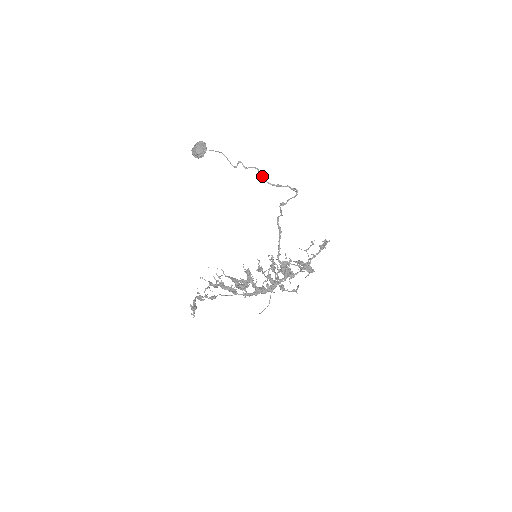
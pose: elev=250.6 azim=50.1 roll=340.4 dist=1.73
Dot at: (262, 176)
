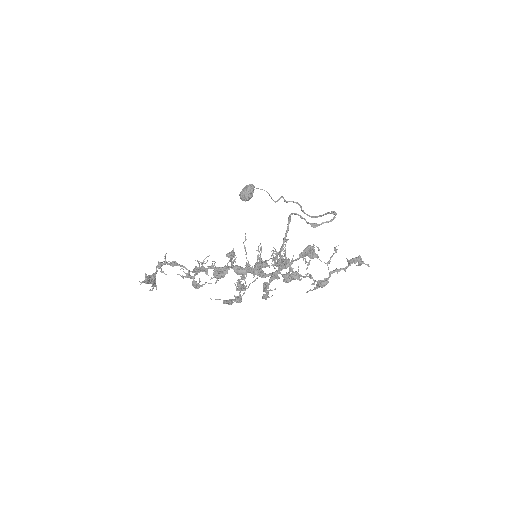
Dot at: occluded
